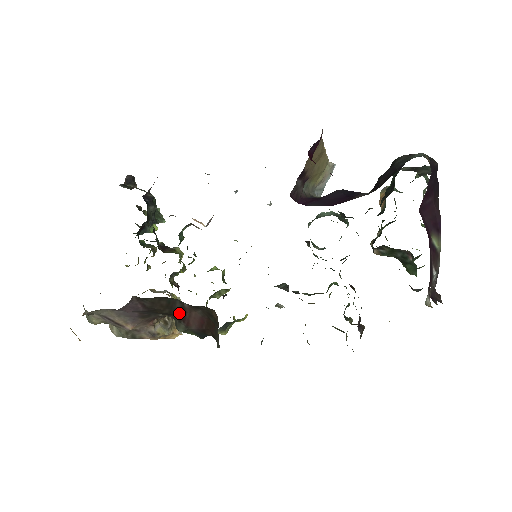
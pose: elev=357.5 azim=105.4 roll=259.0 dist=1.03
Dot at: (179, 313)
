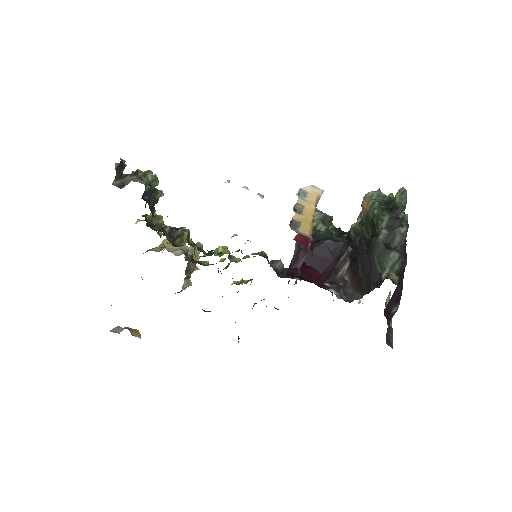
Dot at: occluded
